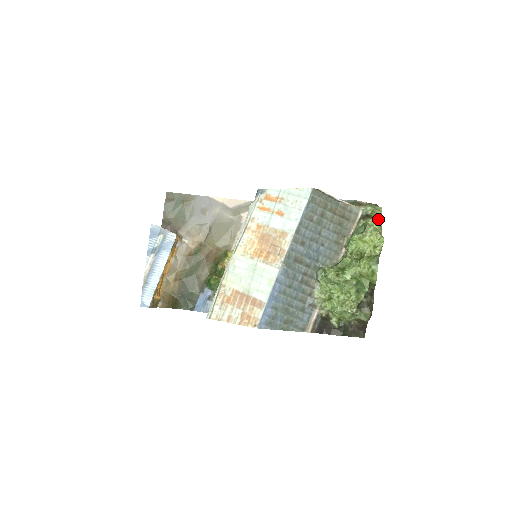
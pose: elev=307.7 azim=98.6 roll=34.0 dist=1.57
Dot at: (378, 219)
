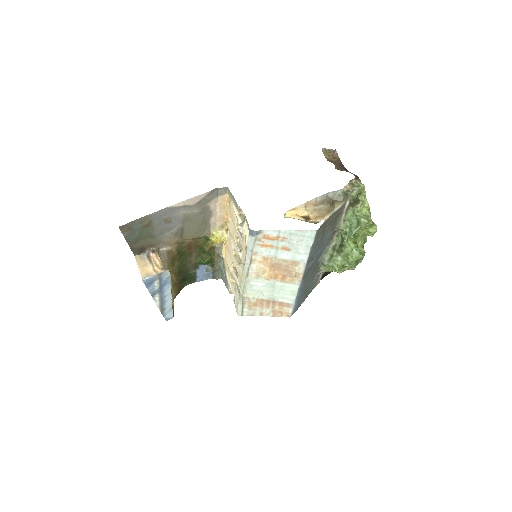
Dot at: (363, 199)
